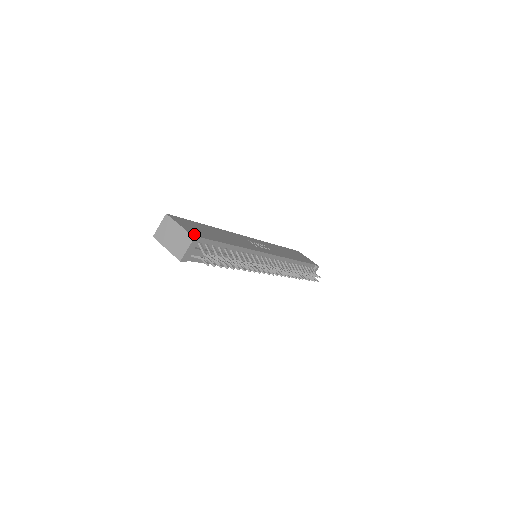
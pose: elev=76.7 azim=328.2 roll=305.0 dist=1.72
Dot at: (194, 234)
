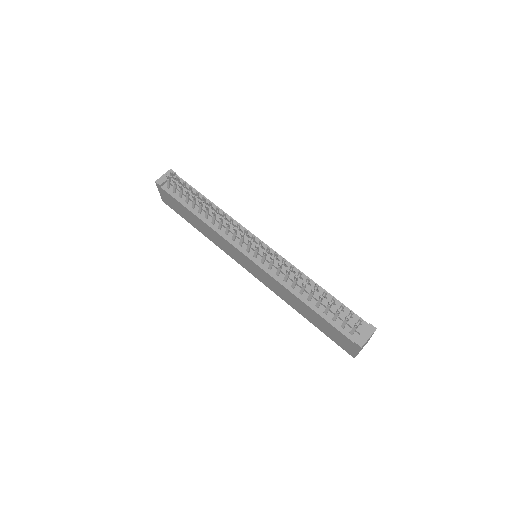
Dot at: (176, 175)
